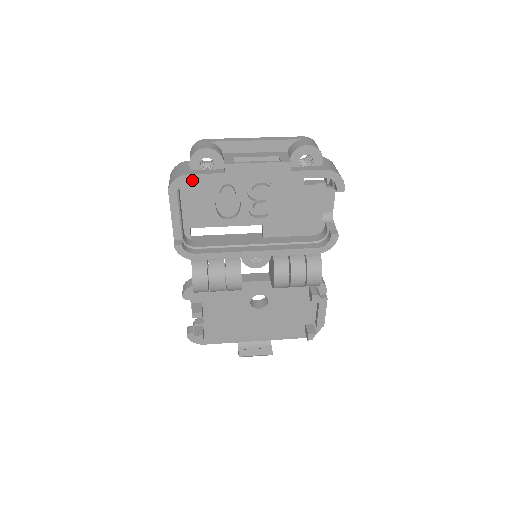
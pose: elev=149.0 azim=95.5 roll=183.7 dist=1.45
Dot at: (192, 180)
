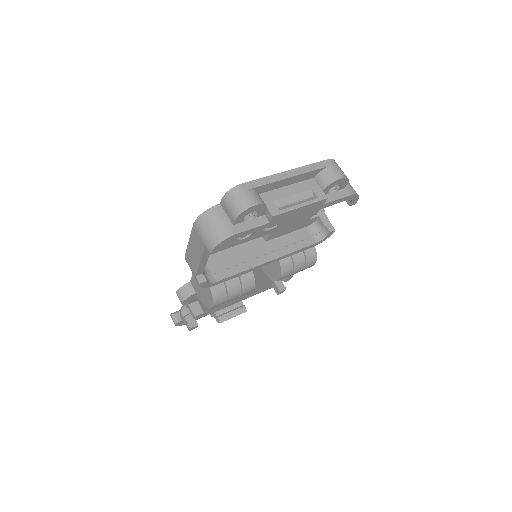
Dot at: (238, 236)
